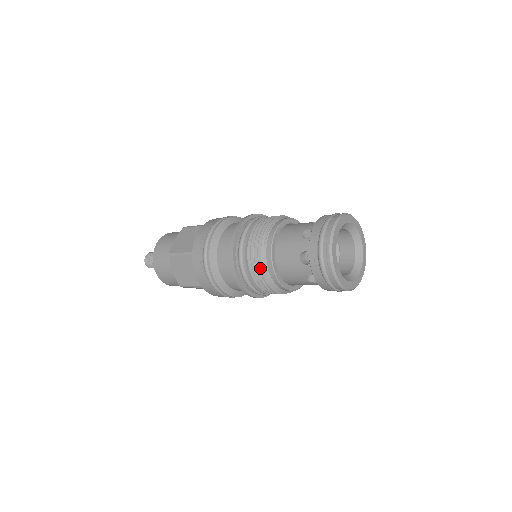
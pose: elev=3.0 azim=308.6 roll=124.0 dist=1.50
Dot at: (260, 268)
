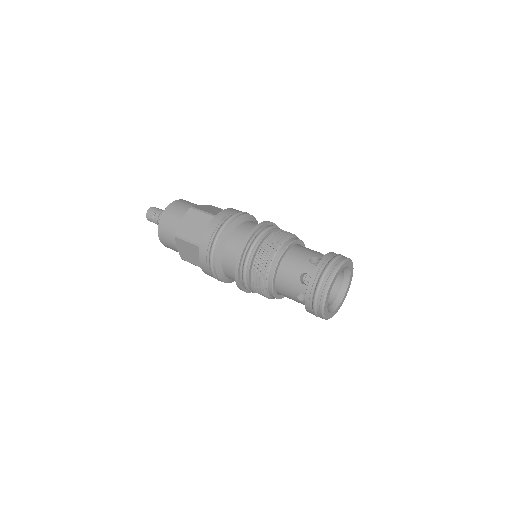
Dot at: occluded
